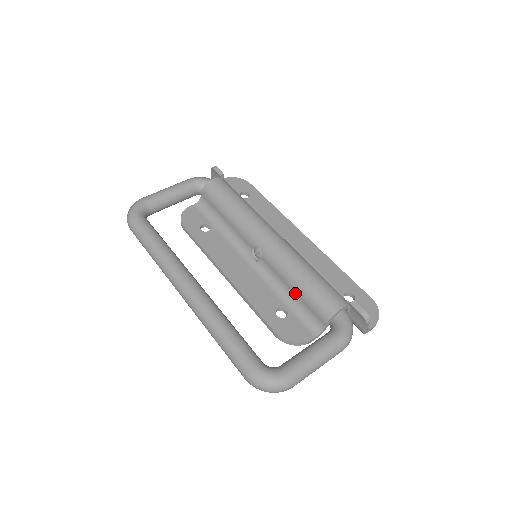
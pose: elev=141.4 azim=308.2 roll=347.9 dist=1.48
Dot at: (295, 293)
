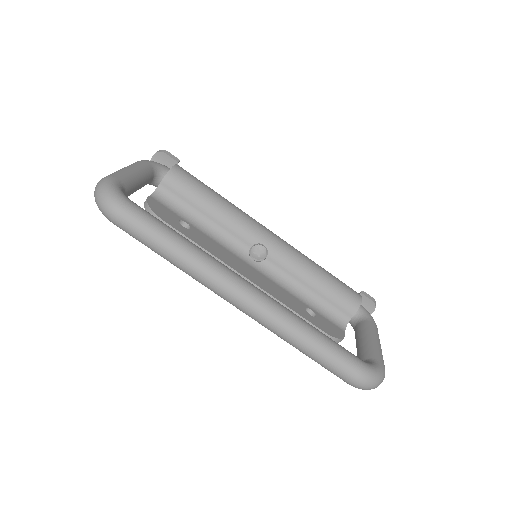
Dot at: (314, 290)
